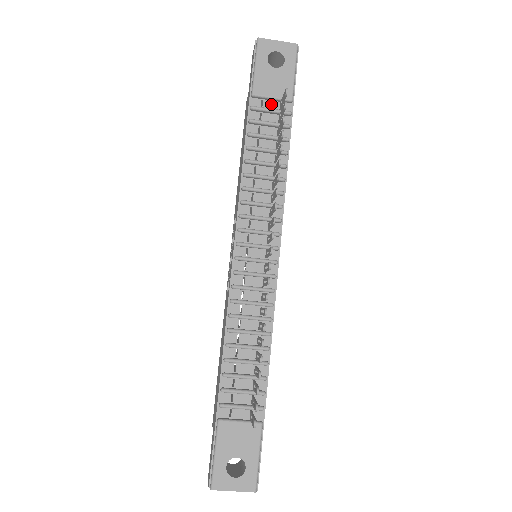
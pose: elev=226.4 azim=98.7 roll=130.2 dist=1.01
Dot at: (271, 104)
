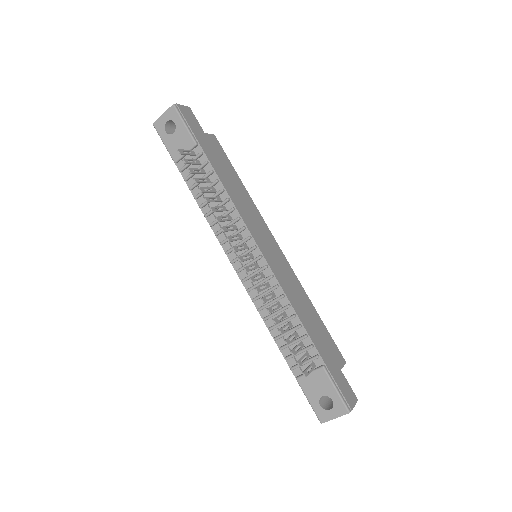
Dot at: (189, 157)
